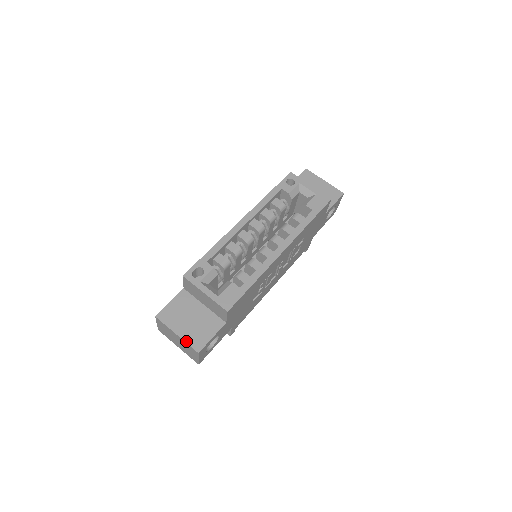
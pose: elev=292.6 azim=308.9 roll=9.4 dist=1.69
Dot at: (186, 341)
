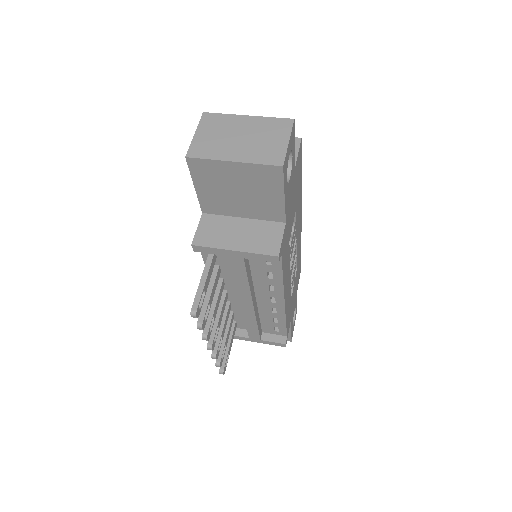
Dot at: (267, 118)
